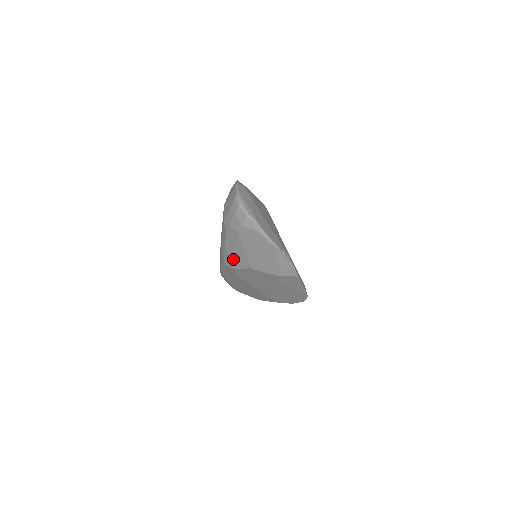
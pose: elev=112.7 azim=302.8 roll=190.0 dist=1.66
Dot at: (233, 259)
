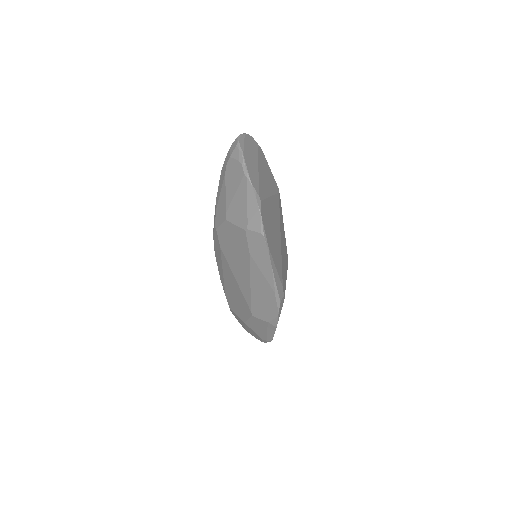
Dot at: (218, 212)
